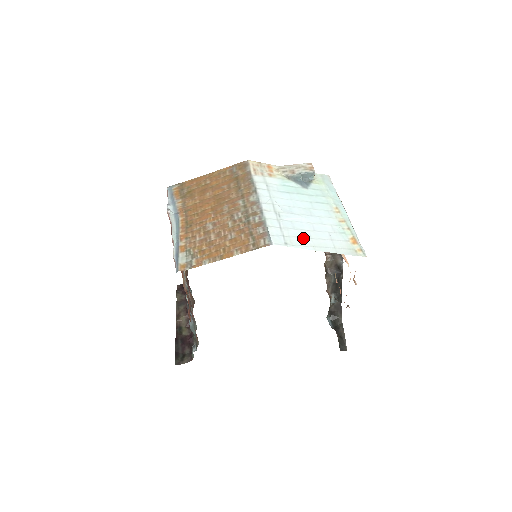
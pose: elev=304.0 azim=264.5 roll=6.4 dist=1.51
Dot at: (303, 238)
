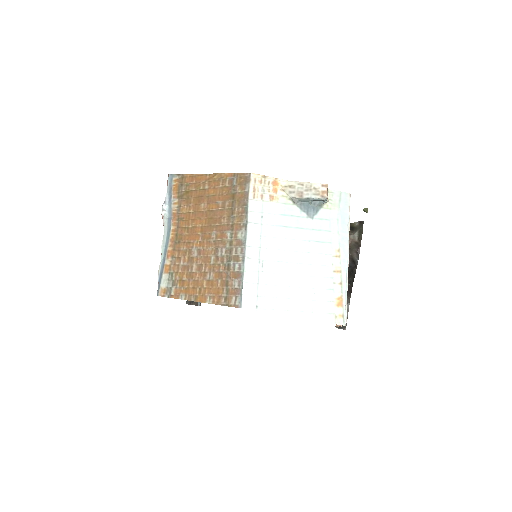
Dot at: (279, 298)
